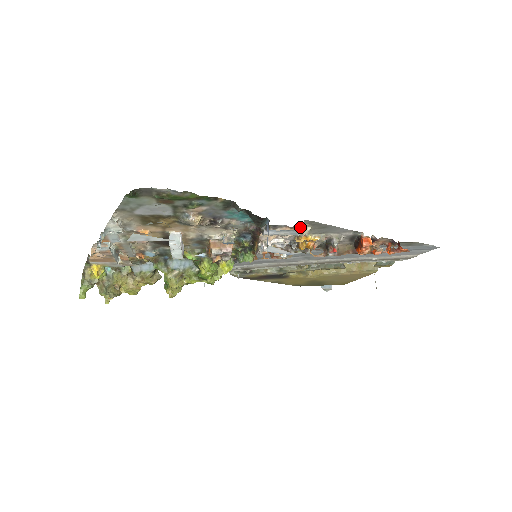
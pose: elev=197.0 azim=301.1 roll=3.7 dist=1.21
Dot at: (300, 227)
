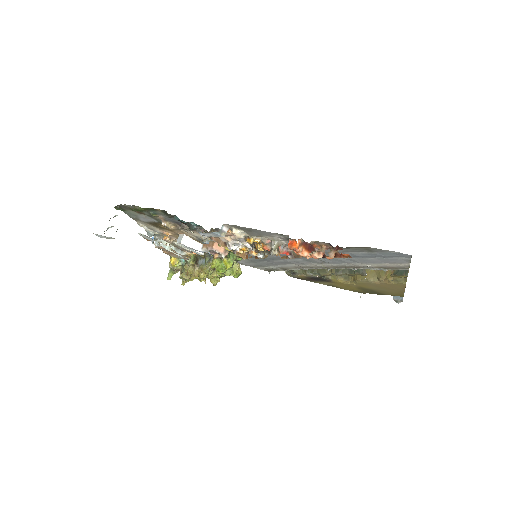
Dot at: (231, 230)
